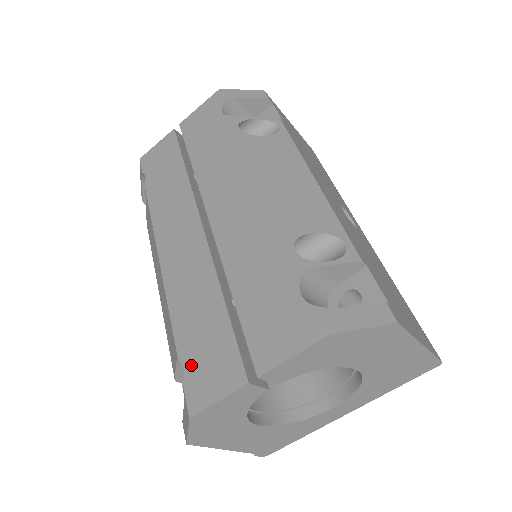
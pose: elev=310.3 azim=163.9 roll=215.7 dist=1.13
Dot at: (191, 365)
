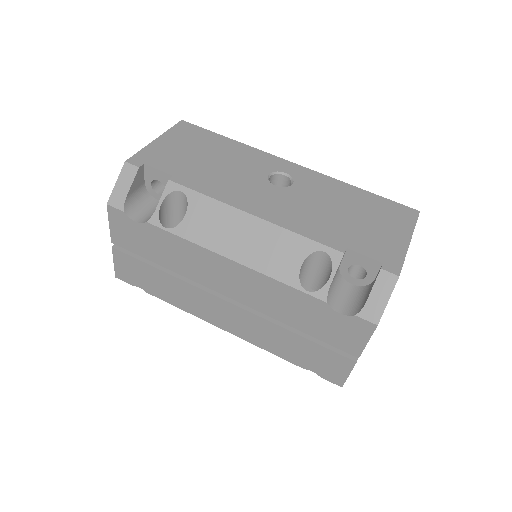
Dot at: (314, 368)
